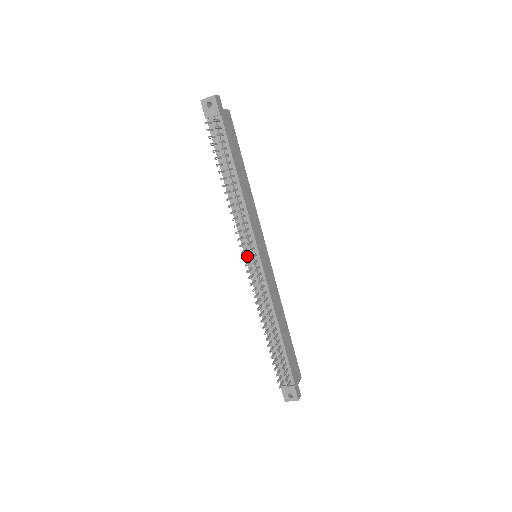
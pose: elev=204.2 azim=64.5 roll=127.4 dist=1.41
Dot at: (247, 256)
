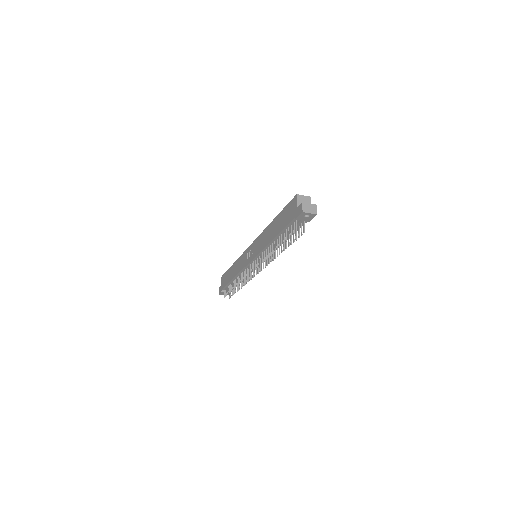
Dot at: (254, 264)
